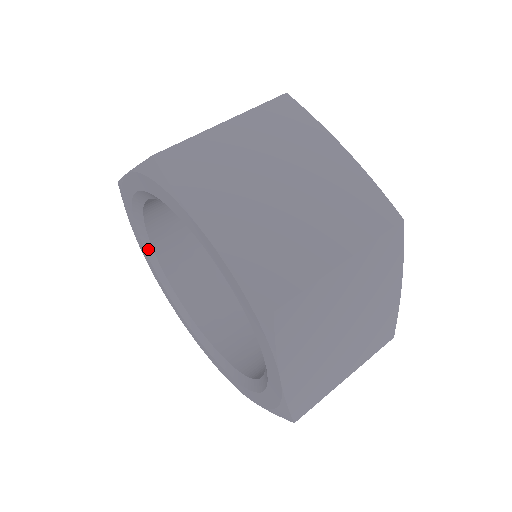
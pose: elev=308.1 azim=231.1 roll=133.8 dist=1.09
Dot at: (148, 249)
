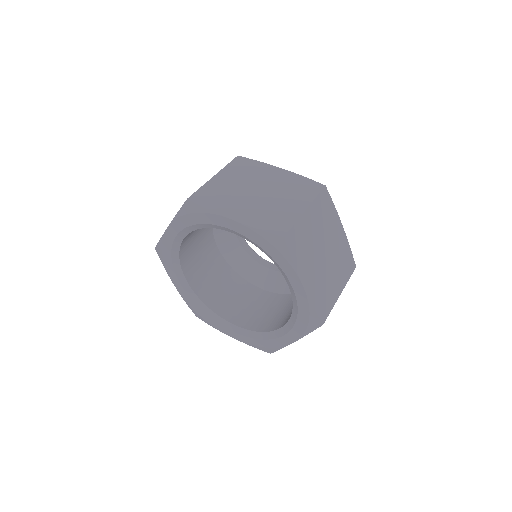
Dot at: (179, 238)
